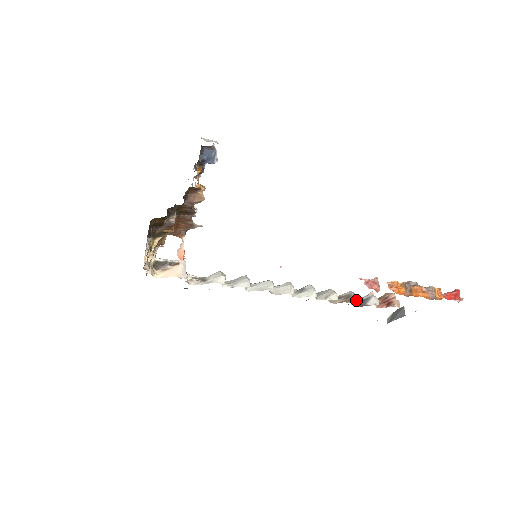
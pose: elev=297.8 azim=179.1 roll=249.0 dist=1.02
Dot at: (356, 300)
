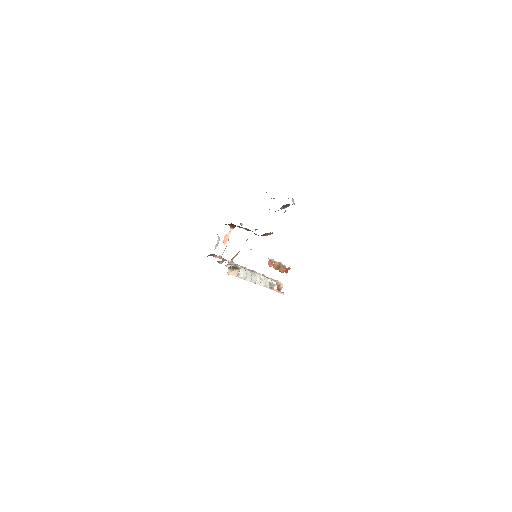
Dot at: occluded
